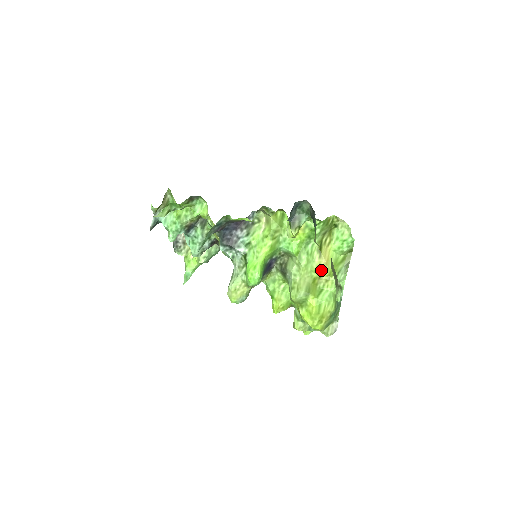
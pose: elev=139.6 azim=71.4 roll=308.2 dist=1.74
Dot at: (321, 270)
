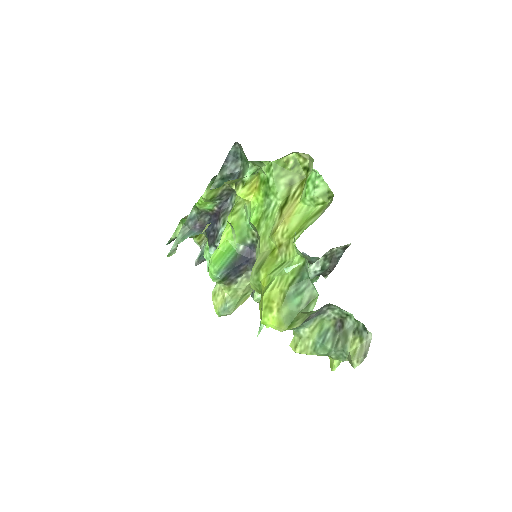
Dot at: (277, 232)
